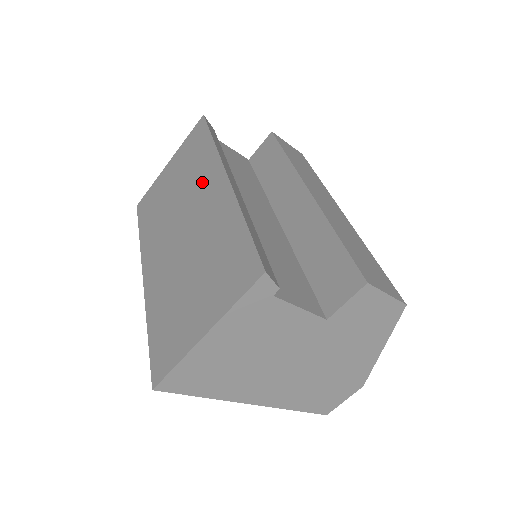
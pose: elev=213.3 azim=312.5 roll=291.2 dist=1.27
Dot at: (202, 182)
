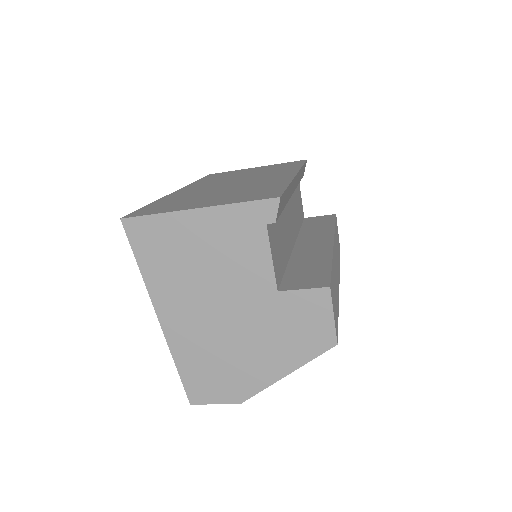
Dot at: (274, 173)
